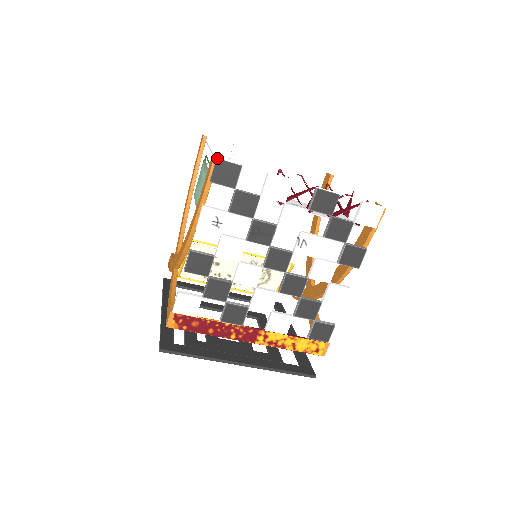
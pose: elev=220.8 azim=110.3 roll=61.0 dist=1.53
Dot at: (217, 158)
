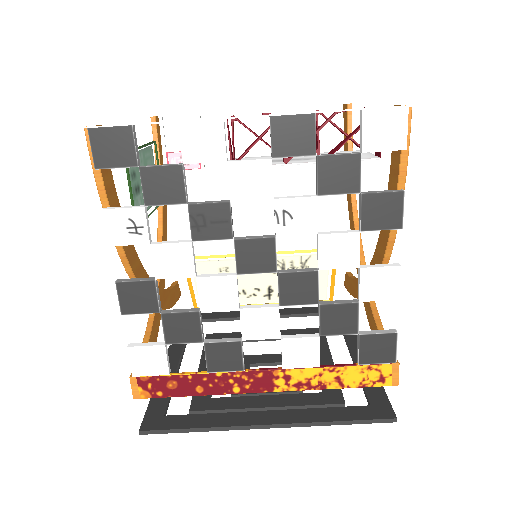
Dot at: (89, 128)
